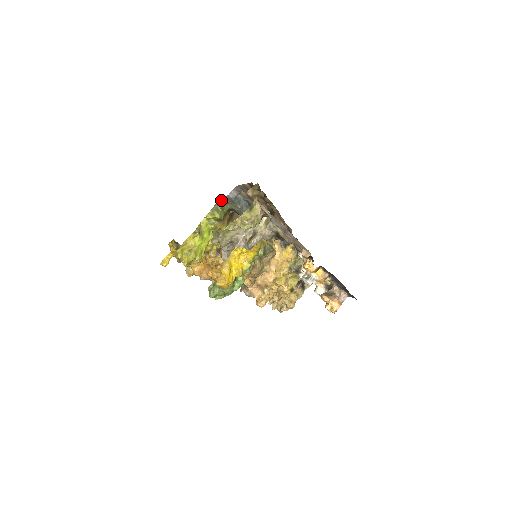
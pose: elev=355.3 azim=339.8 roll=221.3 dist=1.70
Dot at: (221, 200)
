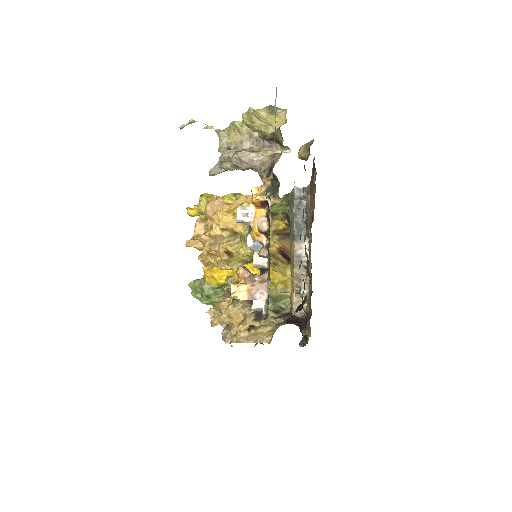
Dot at: (286, 195)
